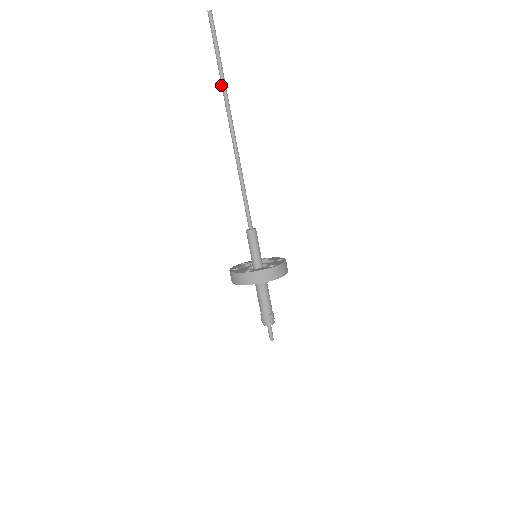
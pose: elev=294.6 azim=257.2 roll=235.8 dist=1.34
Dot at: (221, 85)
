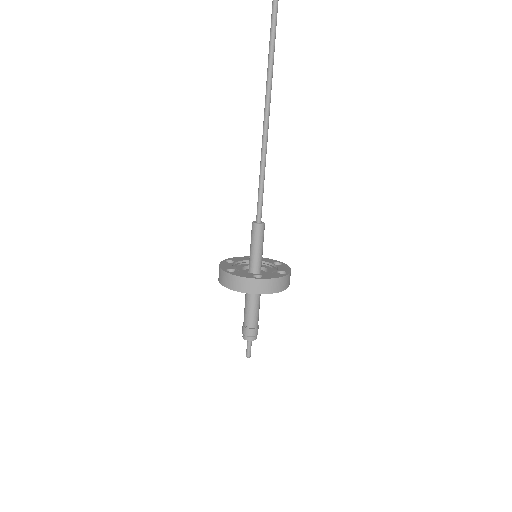
Dot at: (270, 28)
